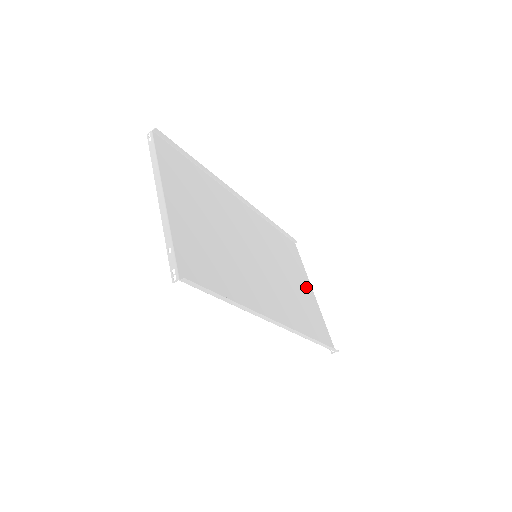
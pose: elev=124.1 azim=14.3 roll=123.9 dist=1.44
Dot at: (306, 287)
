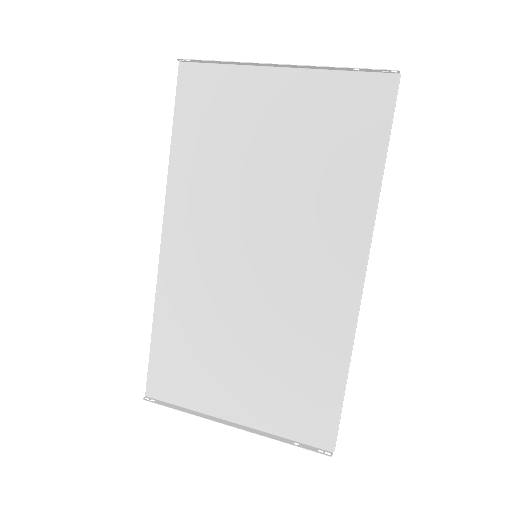
Dot at: (233, 398)
